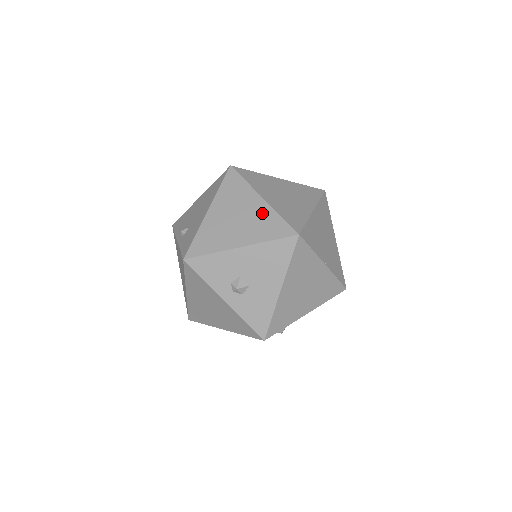
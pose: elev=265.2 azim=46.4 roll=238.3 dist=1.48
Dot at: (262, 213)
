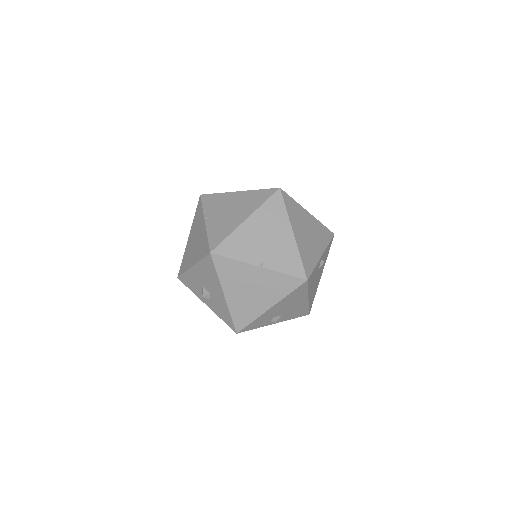
Dot at: (202, 235)
